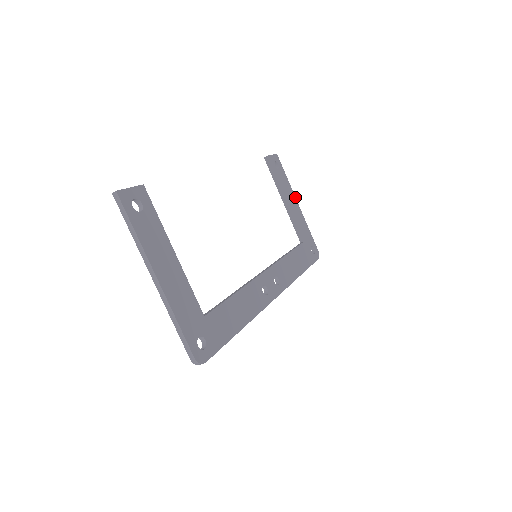
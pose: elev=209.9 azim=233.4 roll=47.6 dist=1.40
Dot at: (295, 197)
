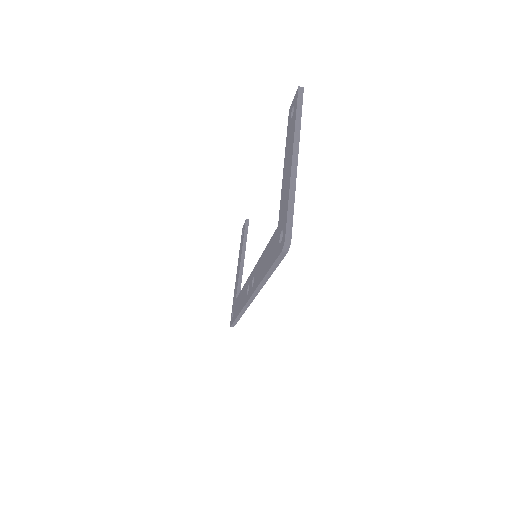
Dot at: occluded
